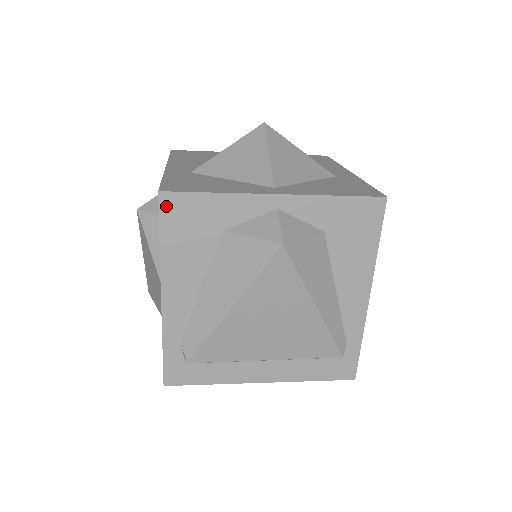
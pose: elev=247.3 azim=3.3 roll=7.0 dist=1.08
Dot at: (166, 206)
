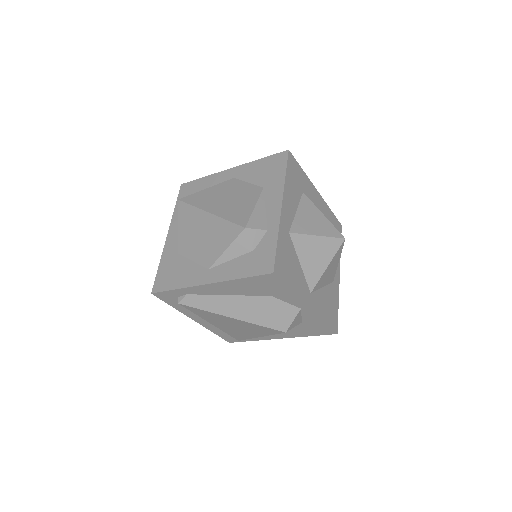
Dot at: (267, 277)
